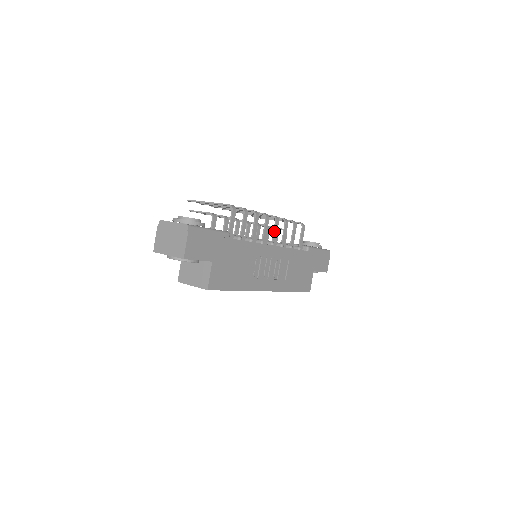
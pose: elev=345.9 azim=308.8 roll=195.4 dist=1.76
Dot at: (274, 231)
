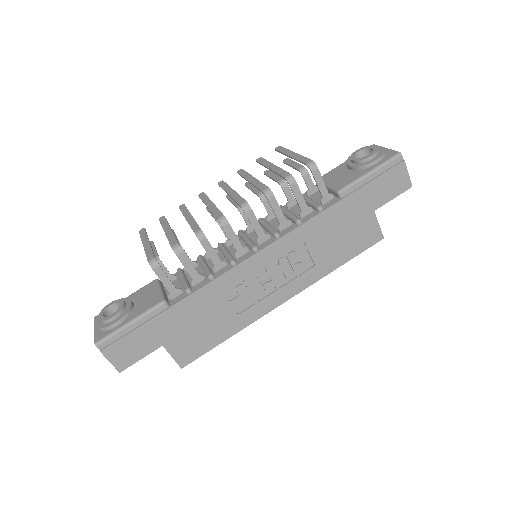
Dot at: (252, 226)
